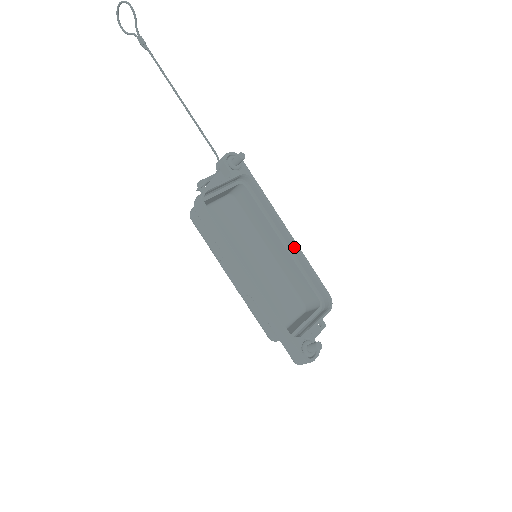
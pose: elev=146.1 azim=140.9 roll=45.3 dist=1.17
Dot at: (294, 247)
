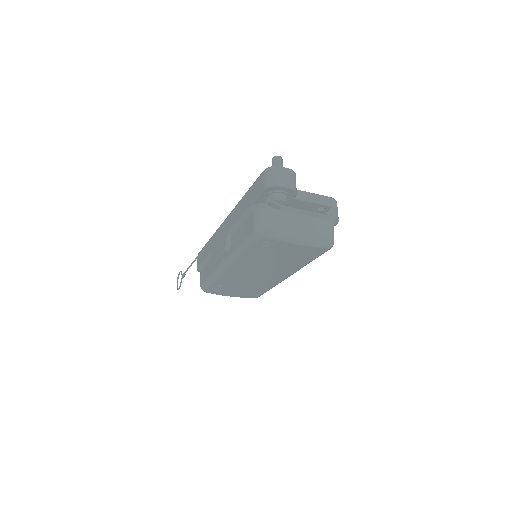
Dot at: occluded
